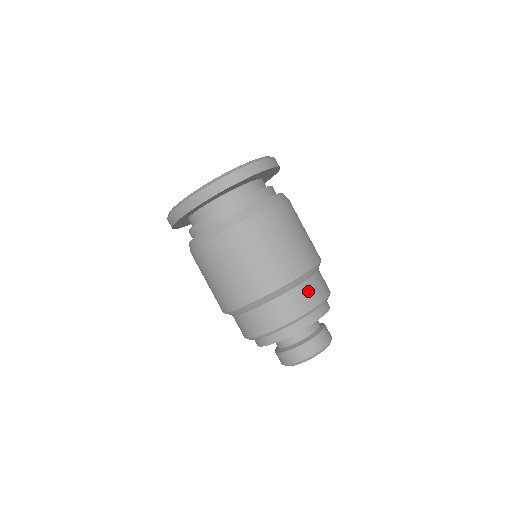
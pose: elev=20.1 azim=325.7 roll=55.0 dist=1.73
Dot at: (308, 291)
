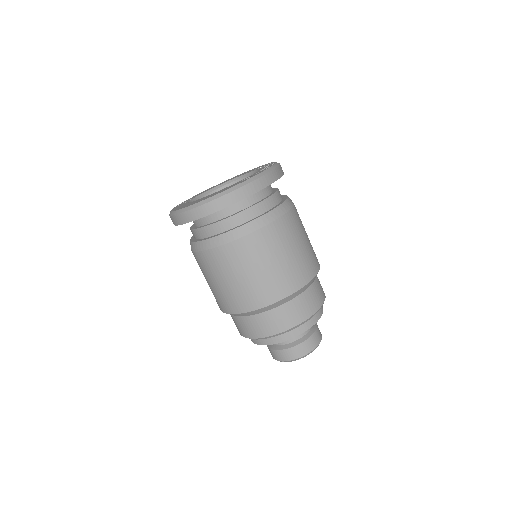
Dot at: (262, 322)
